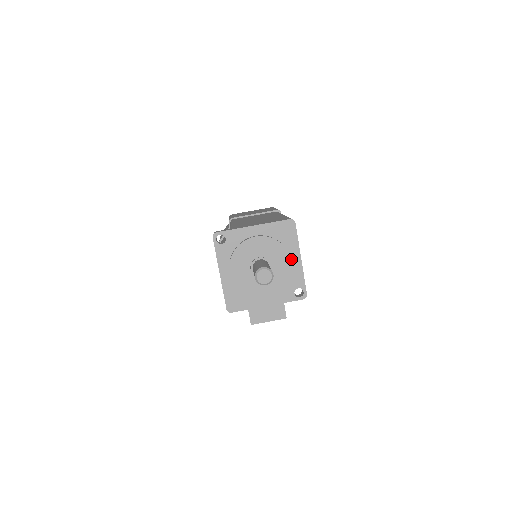
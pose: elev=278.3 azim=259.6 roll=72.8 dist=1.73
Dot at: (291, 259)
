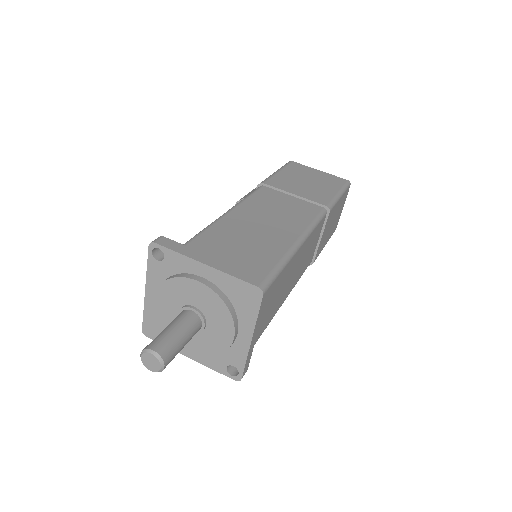
Dot at: (238, 331)
